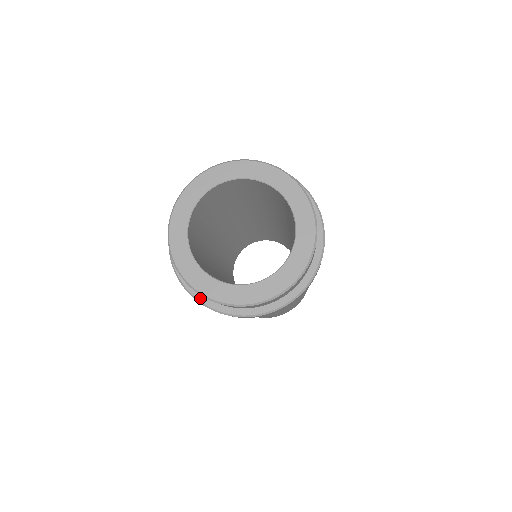
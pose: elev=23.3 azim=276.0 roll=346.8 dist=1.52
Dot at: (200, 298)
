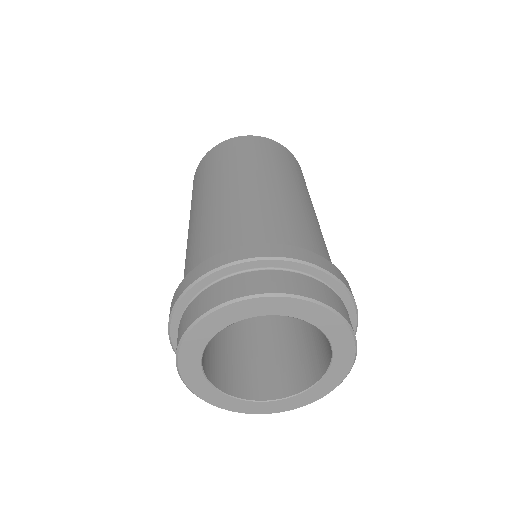
Dot at: occluded
